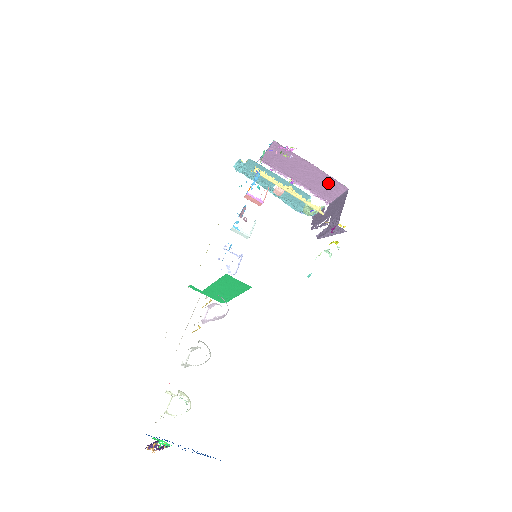
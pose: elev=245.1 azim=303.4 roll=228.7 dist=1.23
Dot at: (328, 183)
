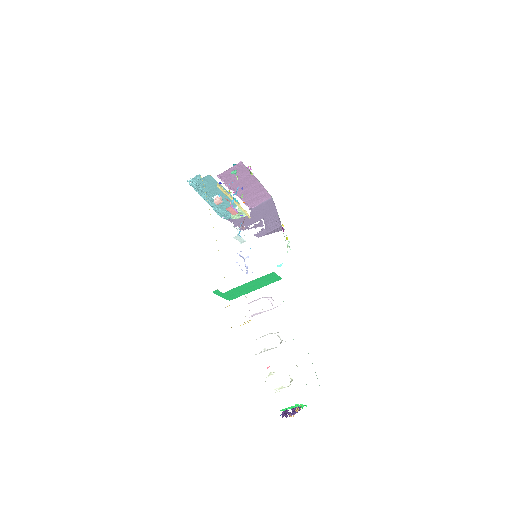
Dot at: (259, 193)
